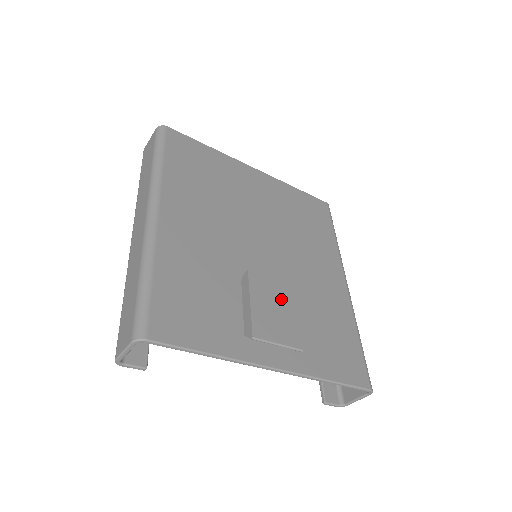
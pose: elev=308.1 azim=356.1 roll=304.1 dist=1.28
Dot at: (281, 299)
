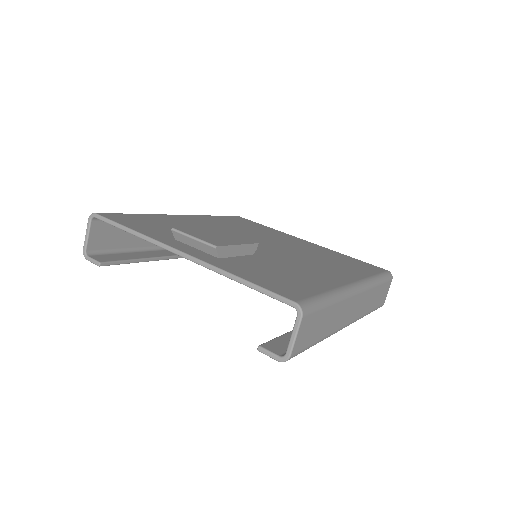
Dot at: (232, 238)
